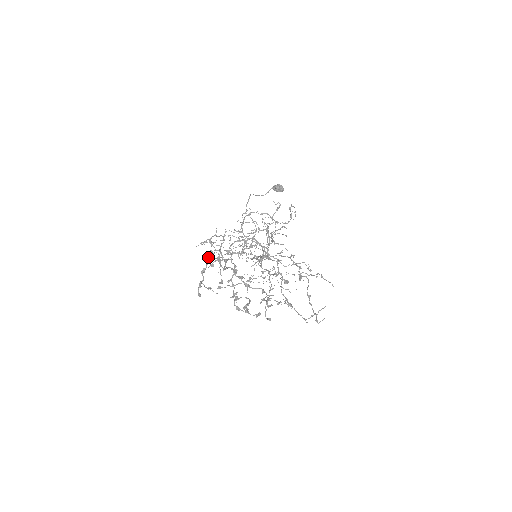
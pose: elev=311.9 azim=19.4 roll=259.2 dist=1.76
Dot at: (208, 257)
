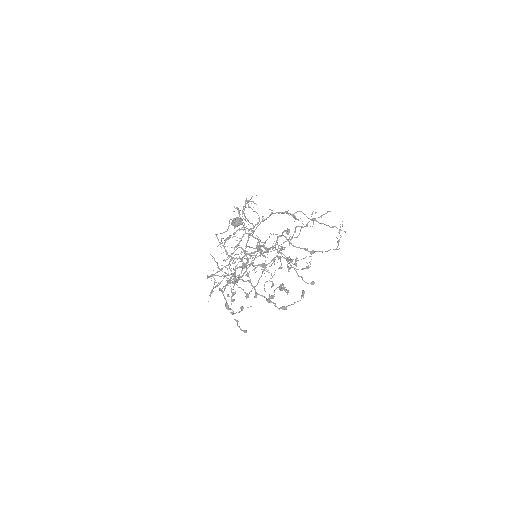
Dot at: occluded
